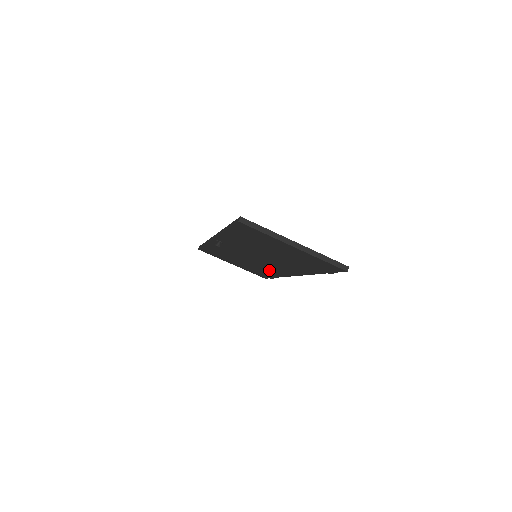
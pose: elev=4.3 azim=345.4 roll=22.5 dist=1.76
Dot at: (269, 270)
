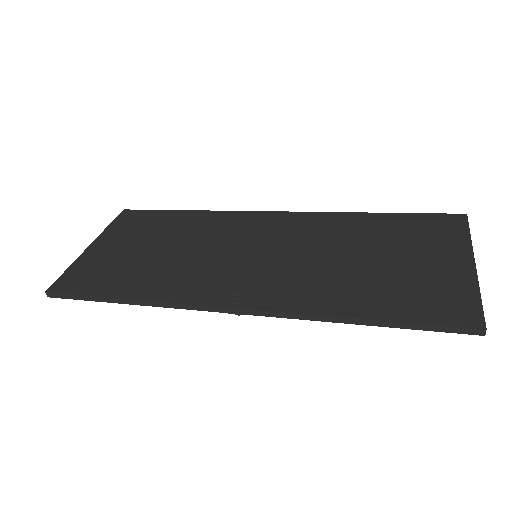
Dot at: occluded
